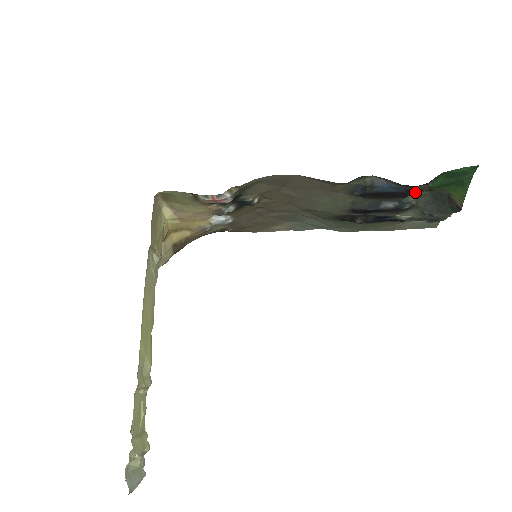
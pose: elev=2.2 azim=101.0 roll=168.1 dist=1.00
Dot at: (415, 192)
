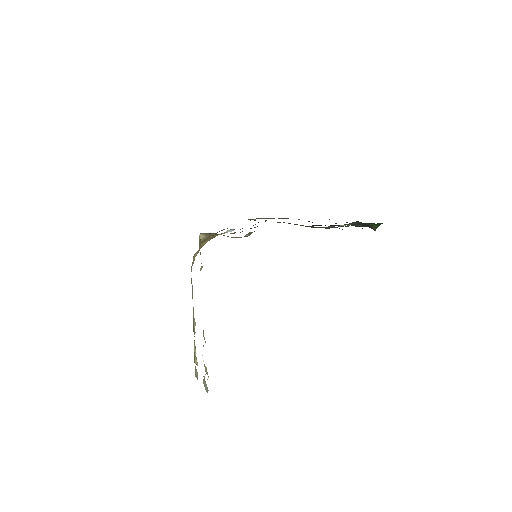
Dot at: occluded
